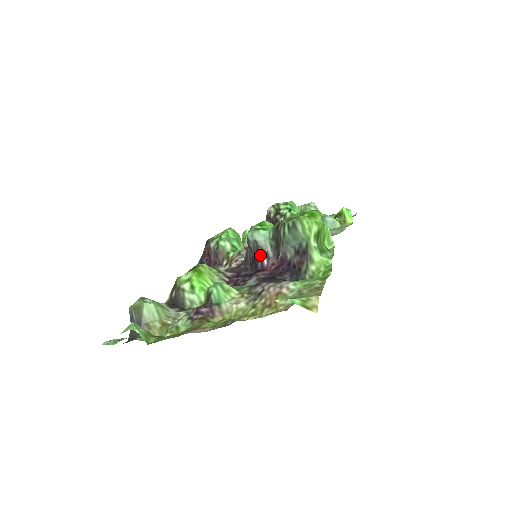
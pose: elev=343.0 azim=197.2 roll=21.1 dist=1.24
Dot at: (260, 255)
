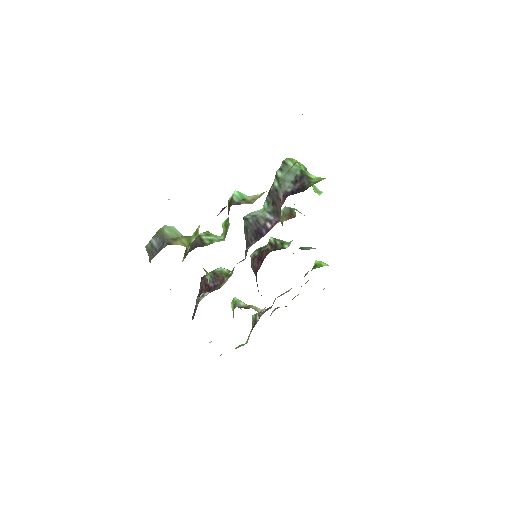
Dot at: (262, 225)
